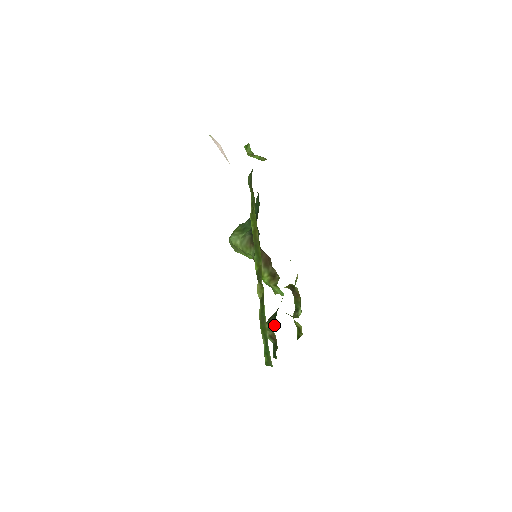
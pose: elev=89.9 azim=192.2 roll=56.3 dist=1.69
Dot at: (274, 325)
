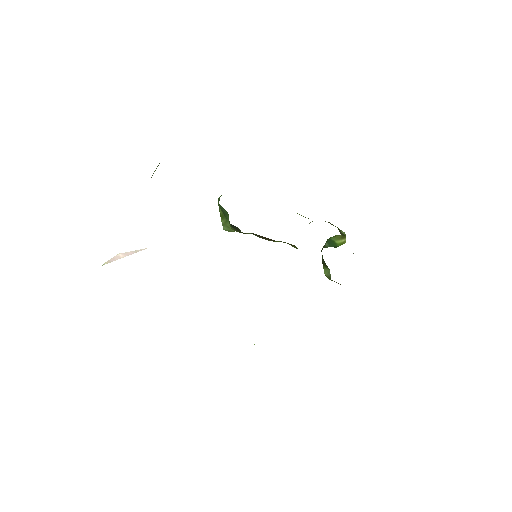
Dot at: occluded
